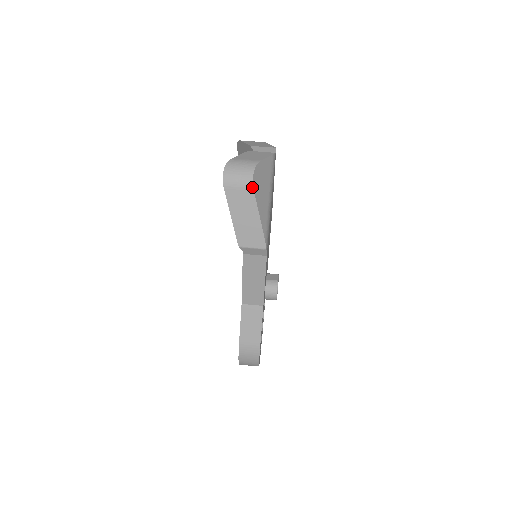
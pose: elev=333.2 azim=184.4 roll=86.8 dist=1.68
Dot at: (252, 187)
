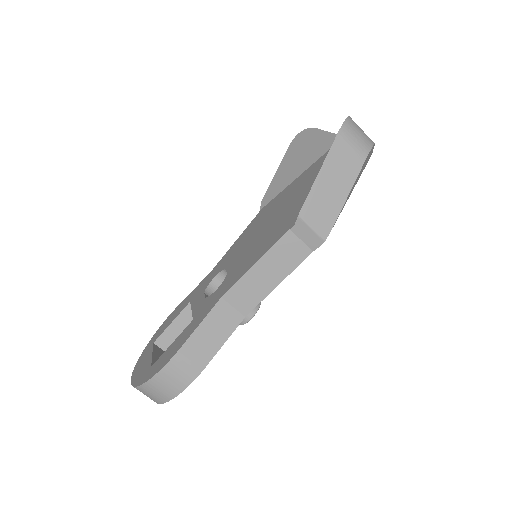
Dot at: (364, 159)
